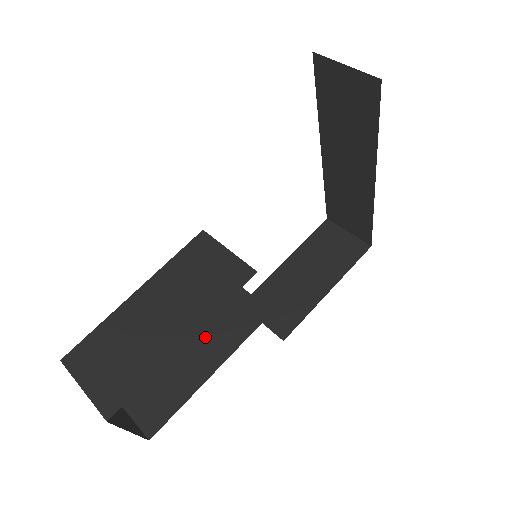
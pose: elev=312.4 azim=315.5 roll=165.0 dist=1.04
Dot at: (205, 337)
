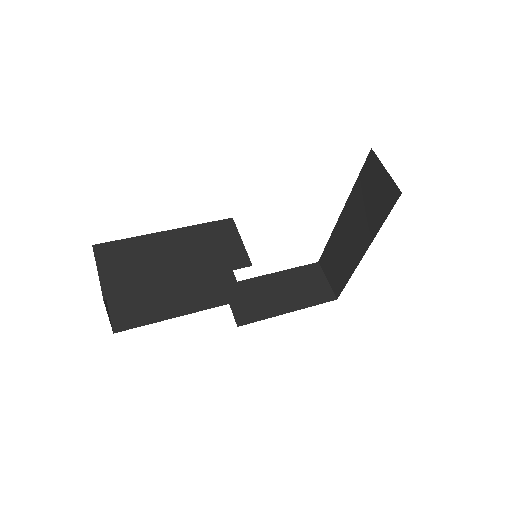
Dot at: (189, 289)
